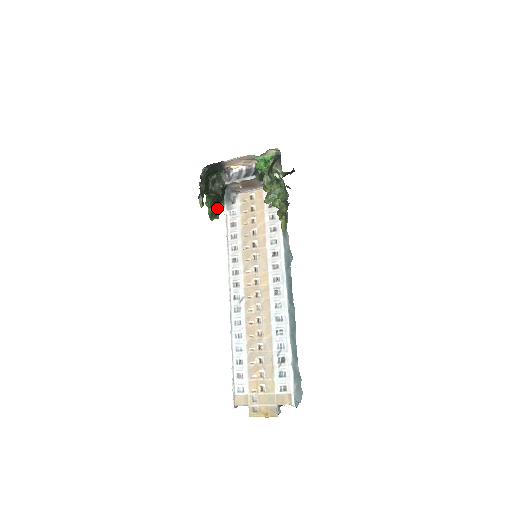
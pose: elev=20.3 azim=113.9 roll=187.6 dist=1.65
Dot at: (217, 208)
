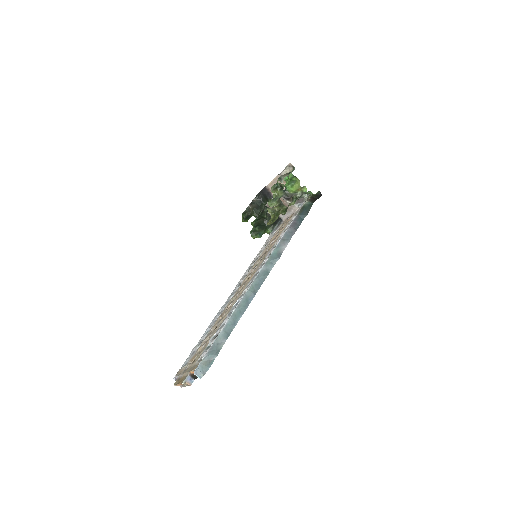
Dot at: (259, 227)
